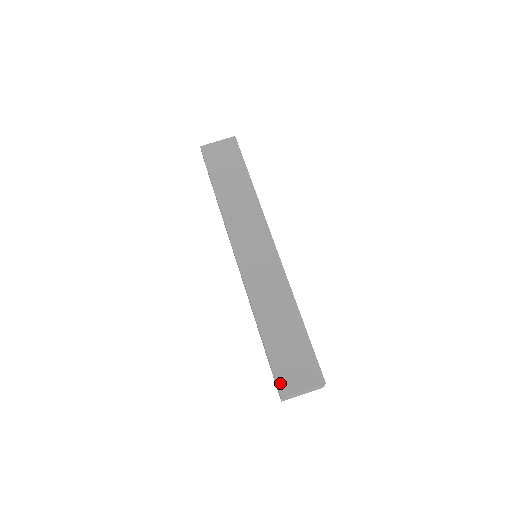
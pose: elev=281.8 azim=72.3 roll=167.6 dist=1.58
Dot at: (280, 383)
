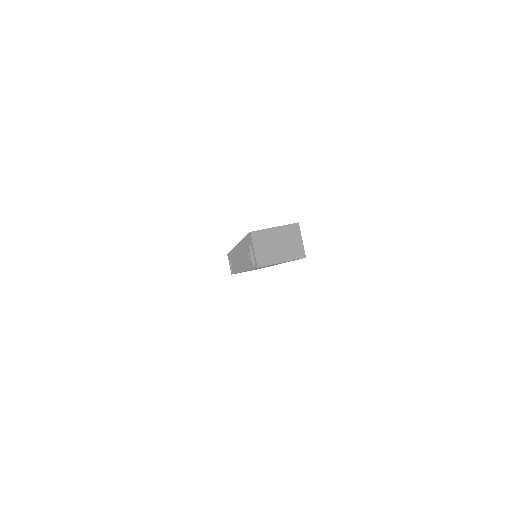
Dot at: occluded
